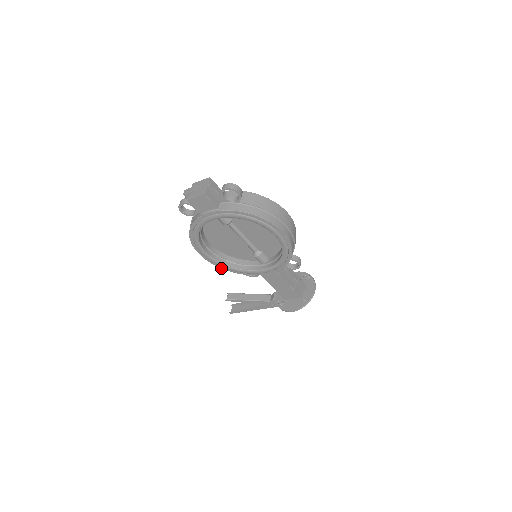
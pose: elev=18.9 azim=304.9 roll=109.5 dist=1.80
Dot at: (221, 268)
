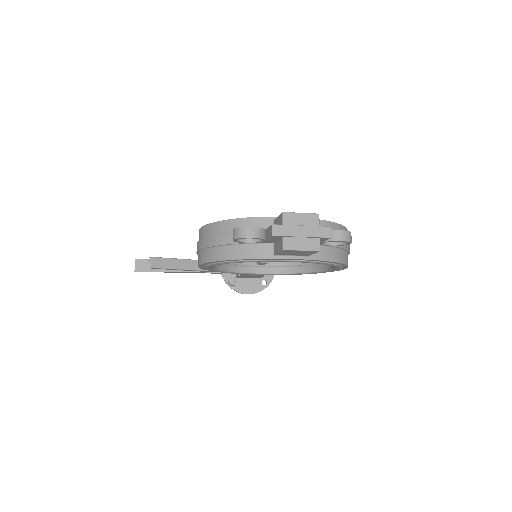
Dot at: occluded
